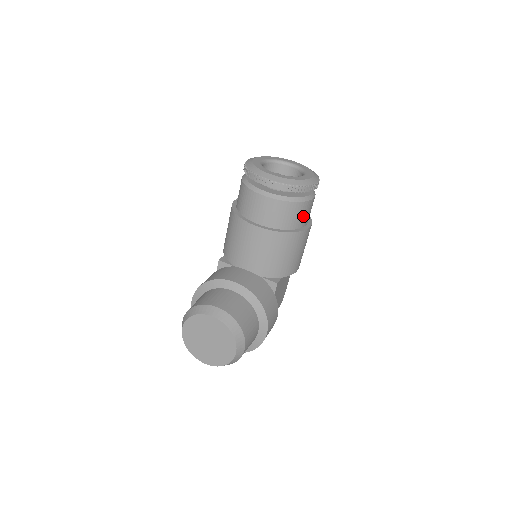
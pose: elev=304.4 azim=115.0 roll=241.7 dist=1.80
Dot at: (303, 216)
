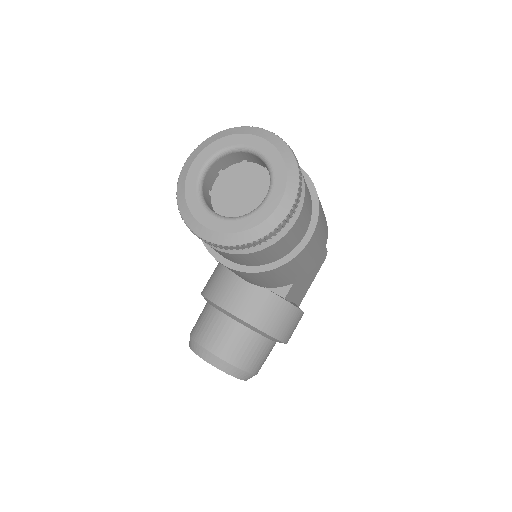
Dot at: (286, 246)
